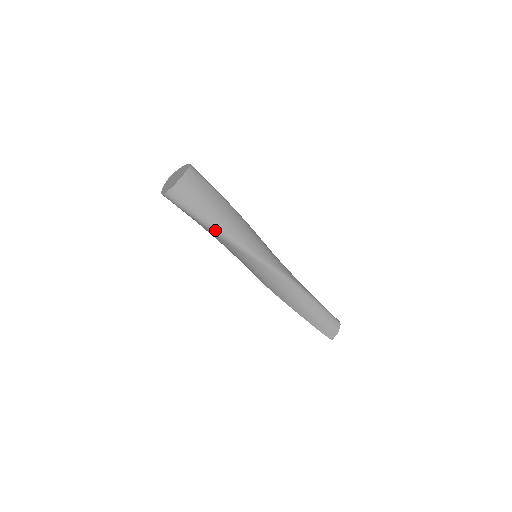
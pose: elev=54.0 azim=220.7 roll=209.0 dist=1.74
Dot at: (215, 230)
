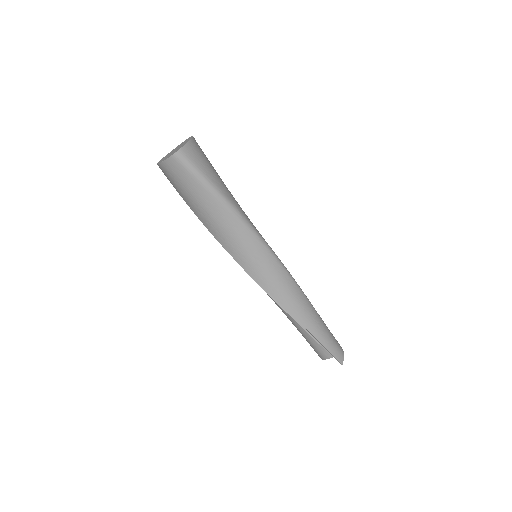
Dot at: (228, 203)
